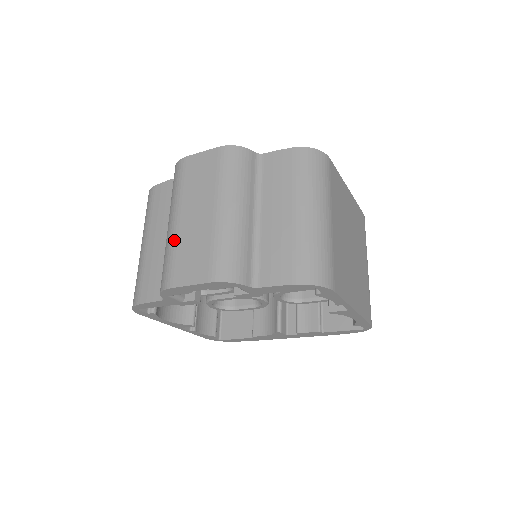
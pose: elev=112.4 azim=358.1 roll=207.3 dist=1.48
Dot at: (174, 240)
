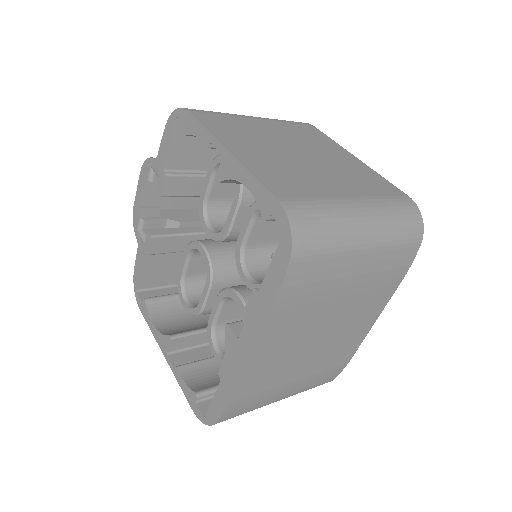
Dot at: (174, 207)
